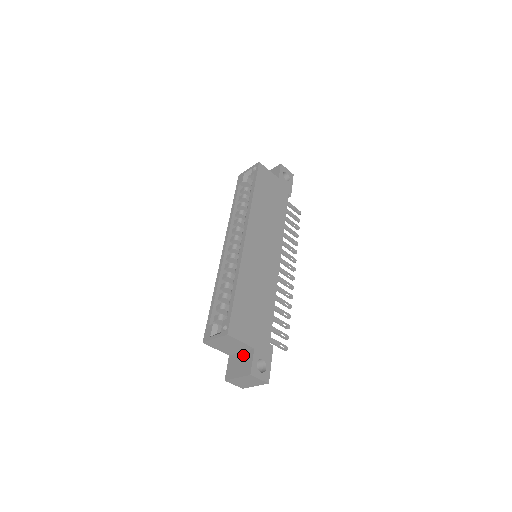
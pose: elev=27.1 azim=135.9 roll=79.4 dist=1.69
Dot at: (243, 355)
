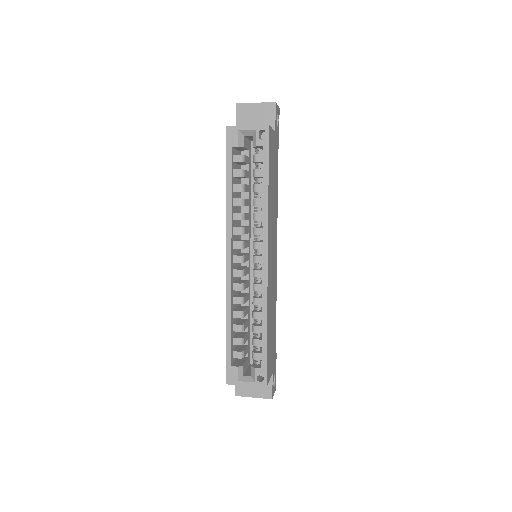
Dot at: occluded
